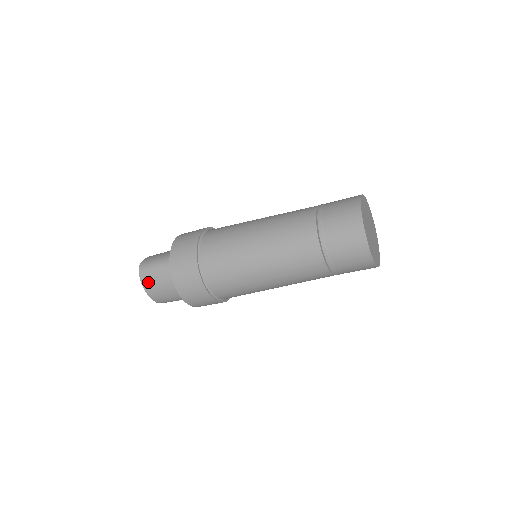
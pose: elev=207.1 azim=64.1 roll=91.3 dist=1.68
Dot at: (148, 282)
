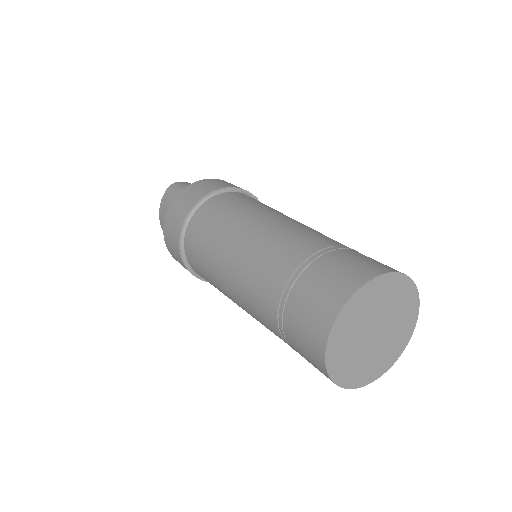
Dot at: occluded
